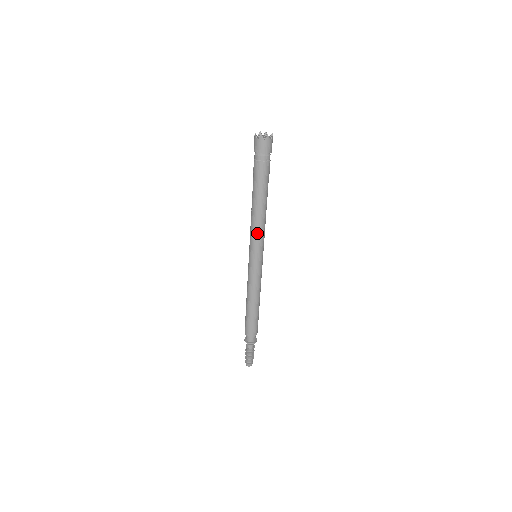
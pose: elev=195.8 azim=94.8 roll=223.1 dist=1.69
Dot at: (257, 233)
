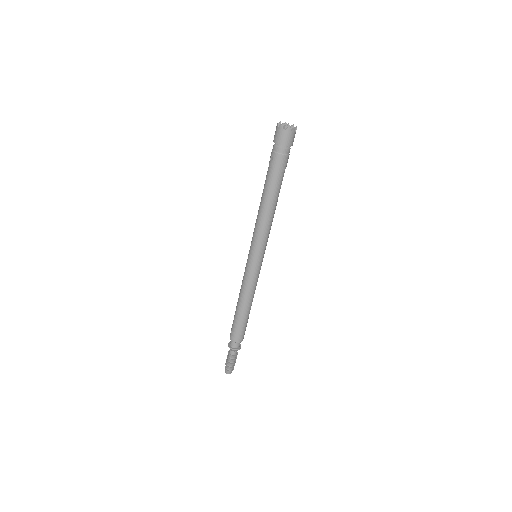
Dot at: (265, 232)
